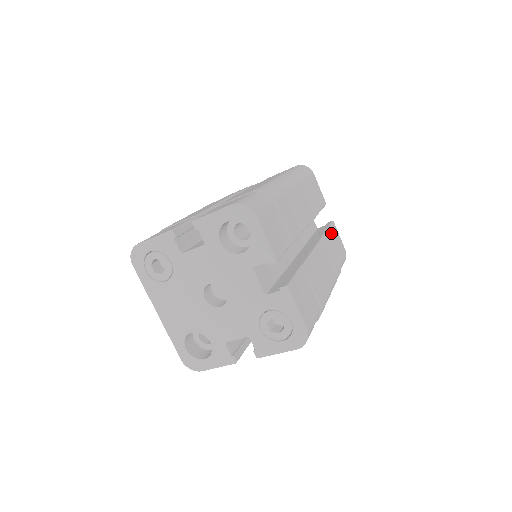
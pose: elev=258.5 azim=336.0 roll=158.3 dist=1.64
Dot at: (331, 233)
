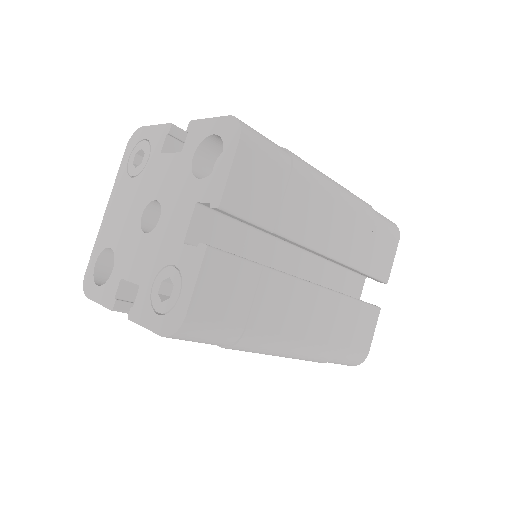
Dot at: (362, 310)
